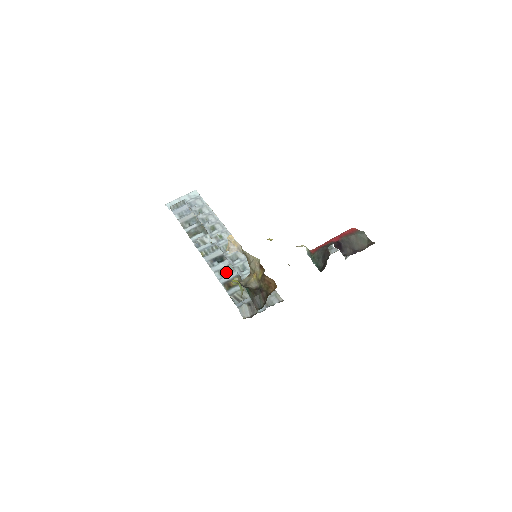
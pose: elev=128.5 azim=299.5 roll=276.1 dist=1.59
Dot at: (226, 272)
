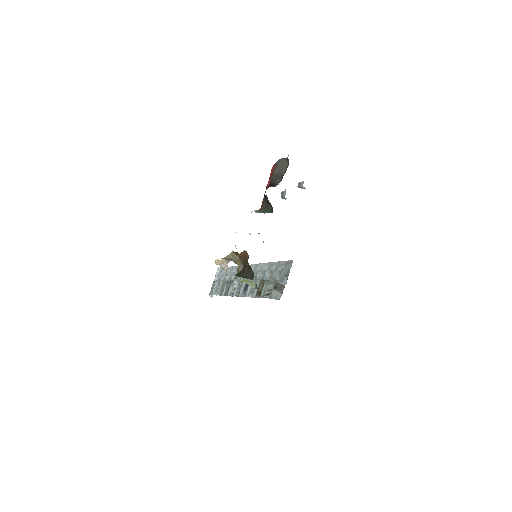
Dot at: (254, 288)
